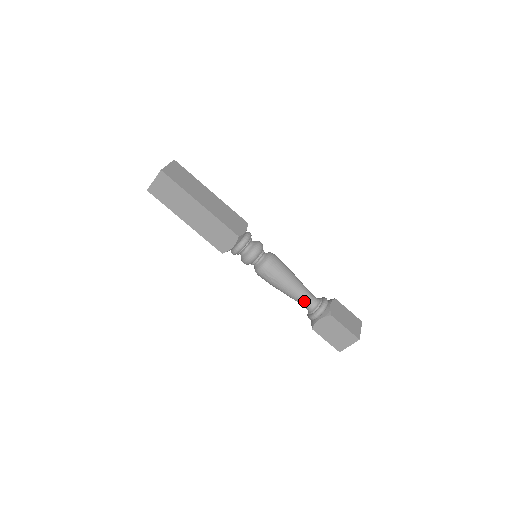
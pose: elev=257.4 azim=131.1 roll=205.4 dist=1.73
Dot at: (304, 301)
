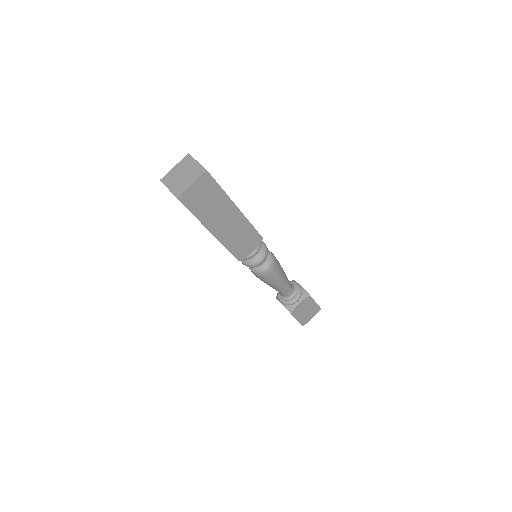
Dot at: (279, 292)
